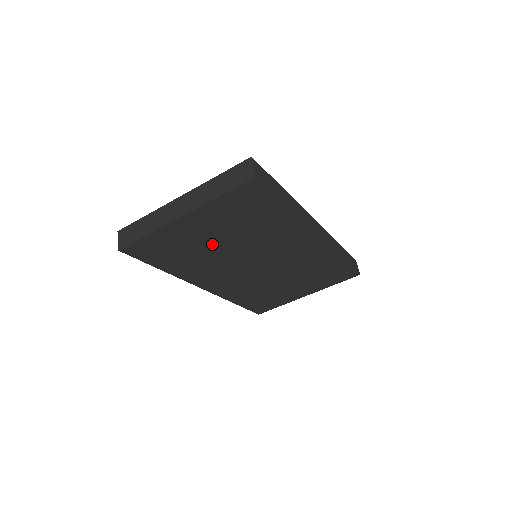
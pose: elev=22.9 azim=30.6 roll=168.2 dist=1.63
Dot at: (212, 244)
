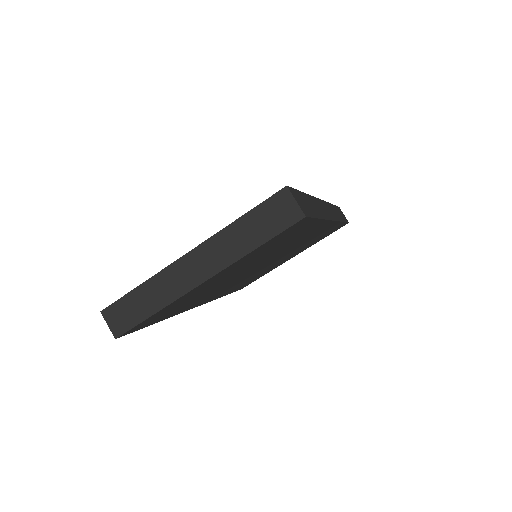
Dot at: (224, 280)
